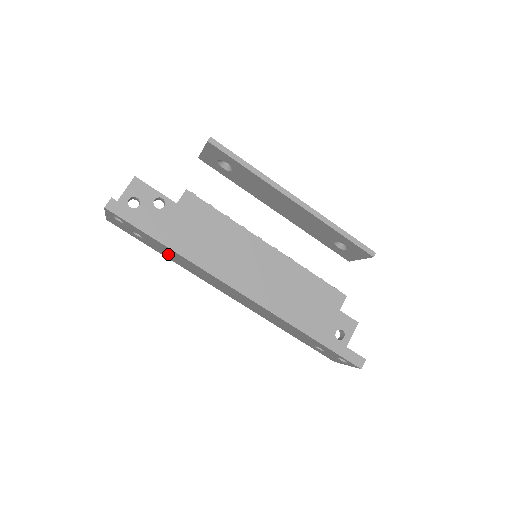
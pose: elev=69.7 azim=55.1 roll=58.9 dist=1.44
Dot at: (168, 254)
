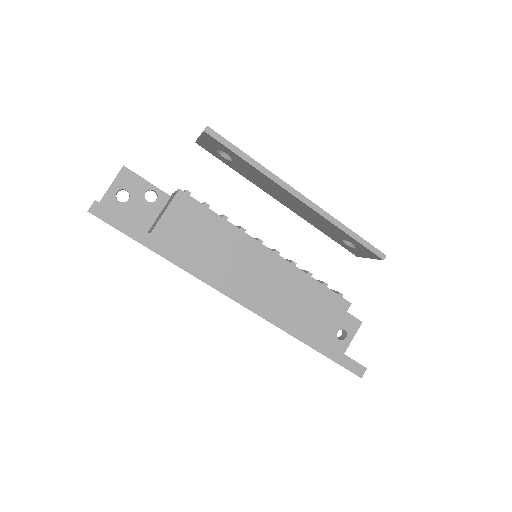
Dot at: occluded
